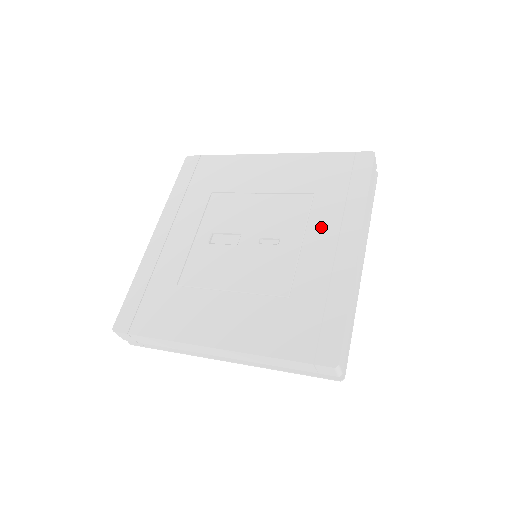
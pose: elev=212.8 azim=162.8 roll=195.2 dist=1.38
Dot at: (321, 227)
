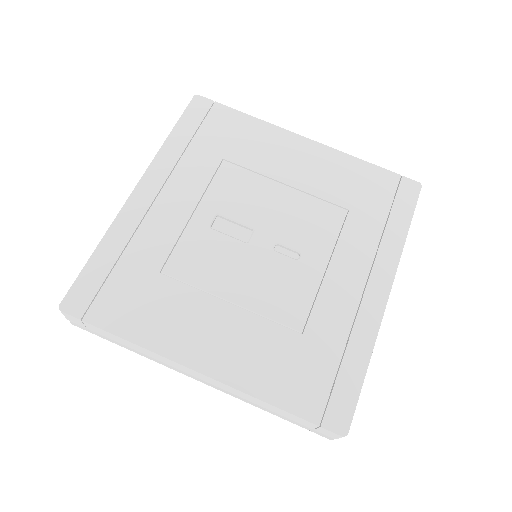
Dot at: (351, 256)
